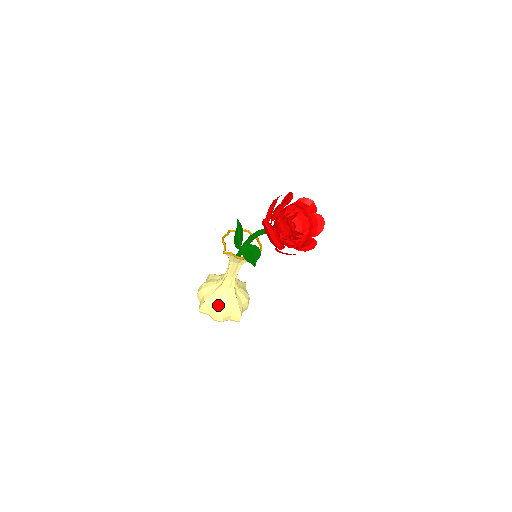
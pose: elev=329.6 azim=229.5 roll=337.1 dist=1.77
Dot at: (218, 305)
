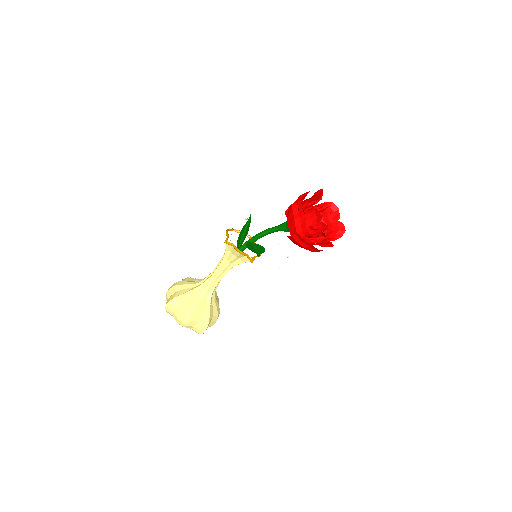
Dot at: (190, 304)
